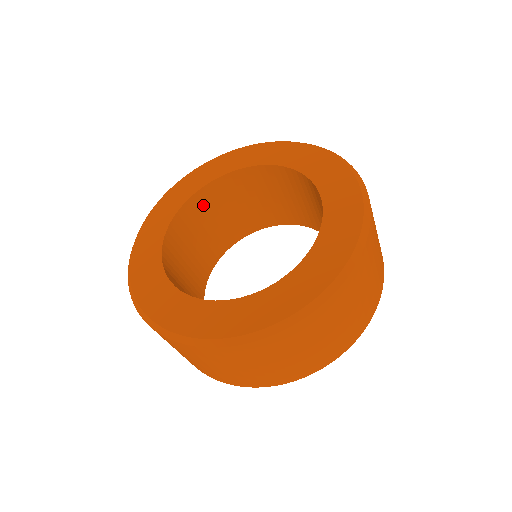
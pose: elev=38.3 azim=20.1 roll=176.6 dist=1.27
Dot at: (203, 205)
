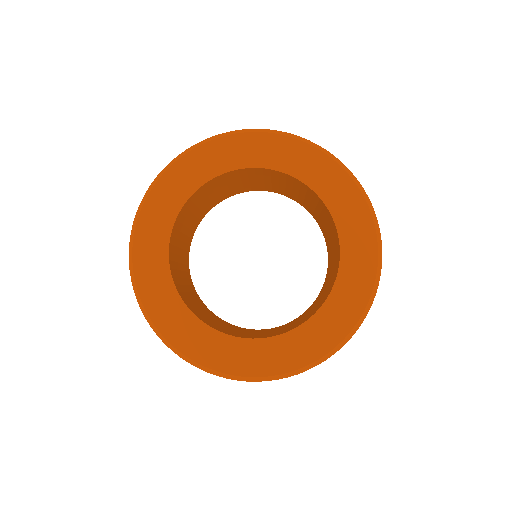
Dot at: (186, 210)
